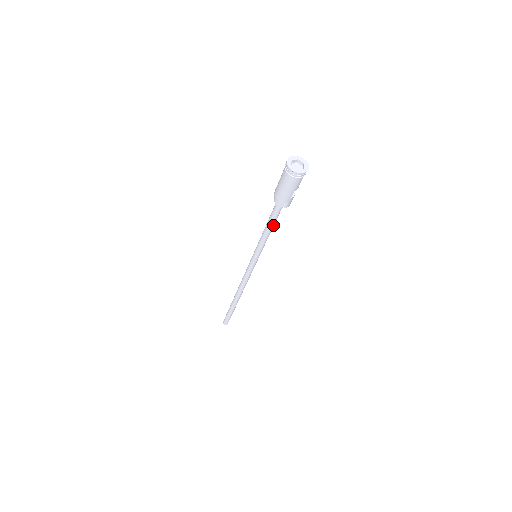
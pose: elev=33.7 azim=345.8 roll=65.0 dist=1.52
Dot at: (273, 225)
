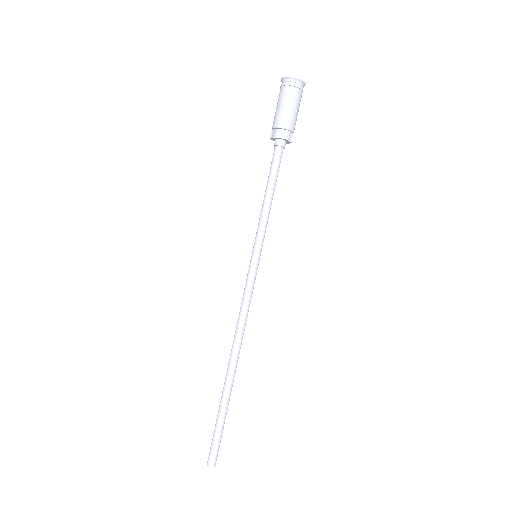
Dot at: (275, 183)
